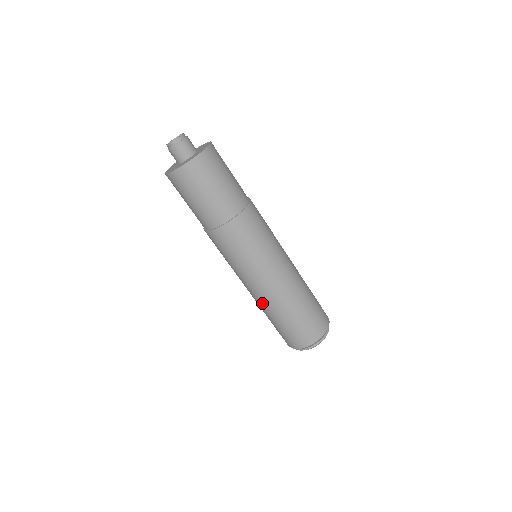
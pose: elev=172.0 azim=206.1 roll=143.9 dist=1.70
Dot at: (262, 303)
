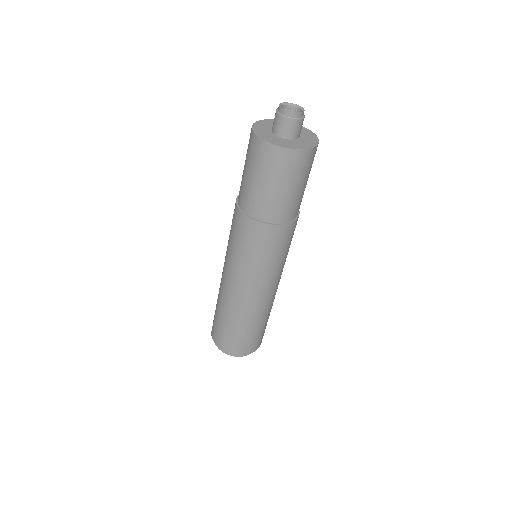
Dot at: (224, 296)
